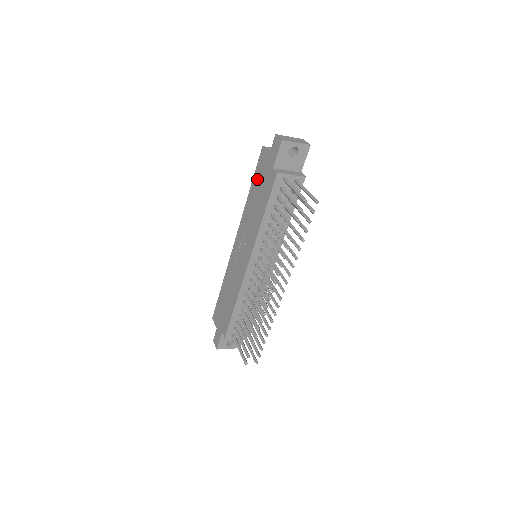
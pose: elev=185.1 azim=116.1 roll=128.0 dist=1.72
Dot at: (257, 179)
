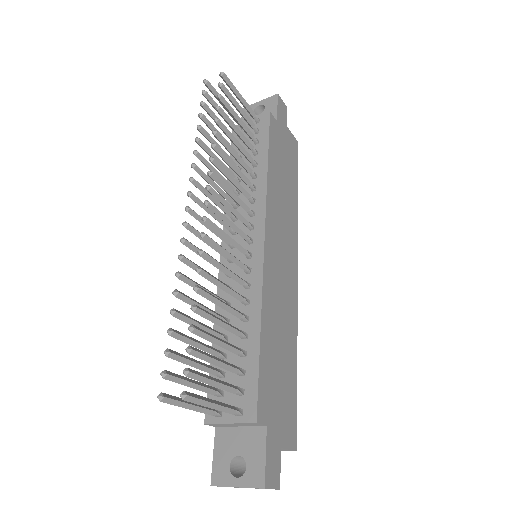
Dot at: occluded
